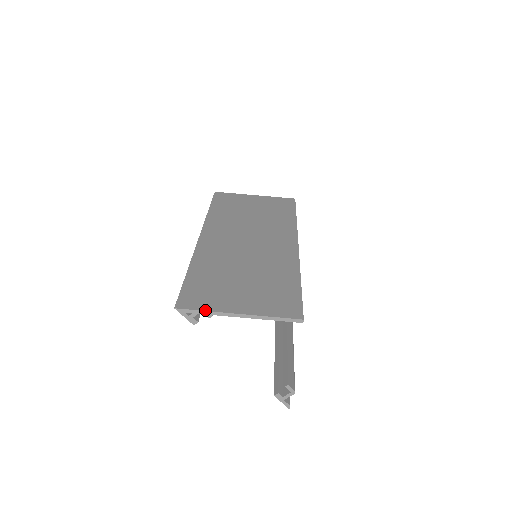
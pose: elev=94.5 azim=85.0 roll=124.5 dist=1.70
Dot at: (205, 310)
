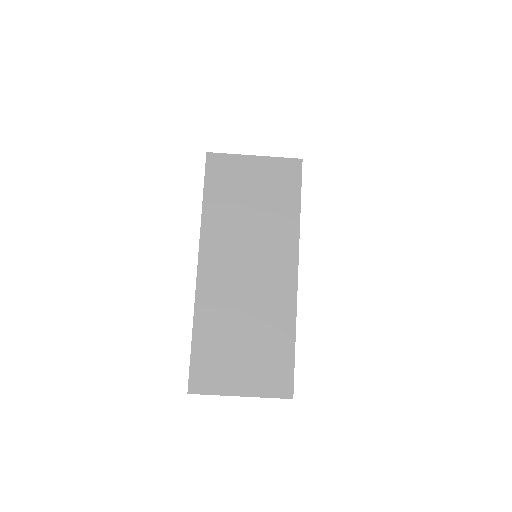
Dot at: (213, 394)
